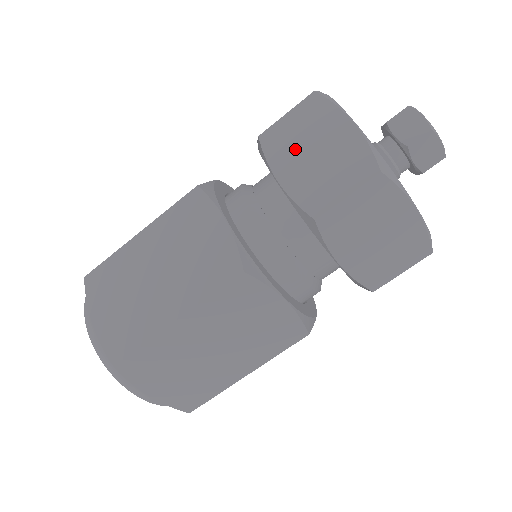
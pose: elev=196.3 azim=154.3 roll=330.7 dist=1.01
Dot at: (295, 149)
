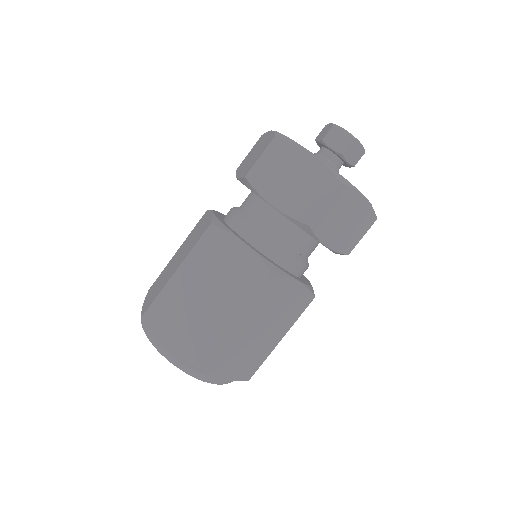
Dot at: (247, 161)
